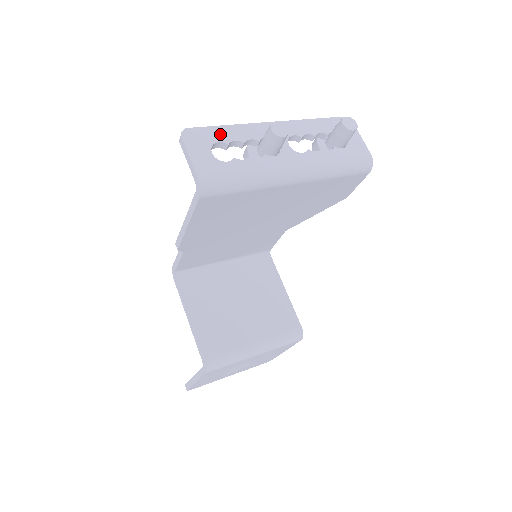
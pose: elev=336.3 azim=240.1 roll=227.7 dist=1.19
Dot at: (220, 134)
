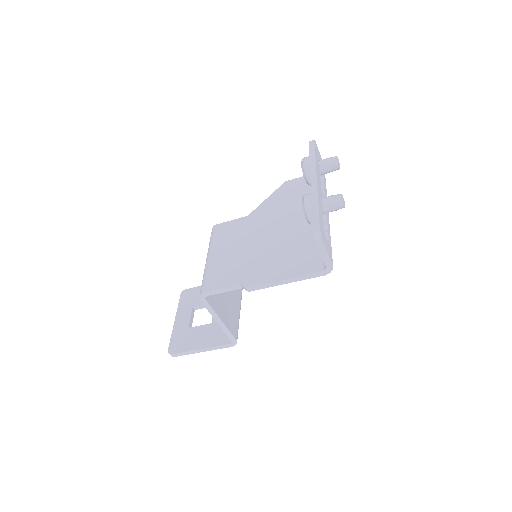
Dot at: (321, 218)
